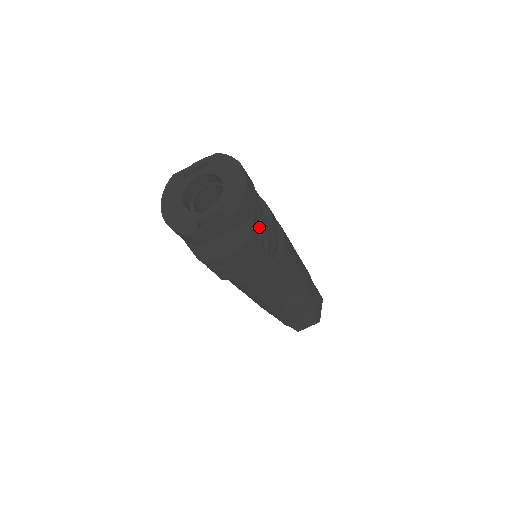
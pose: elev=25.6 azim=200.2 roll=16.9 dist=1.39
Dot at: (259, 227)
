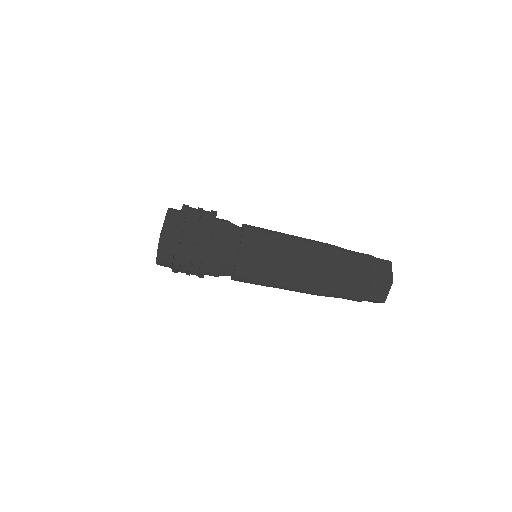
Dot at: occluded
